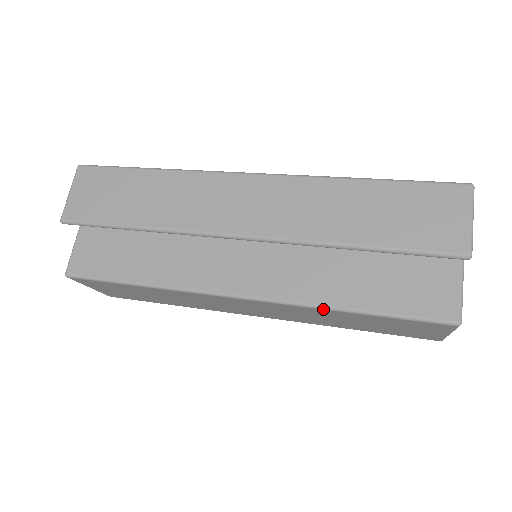
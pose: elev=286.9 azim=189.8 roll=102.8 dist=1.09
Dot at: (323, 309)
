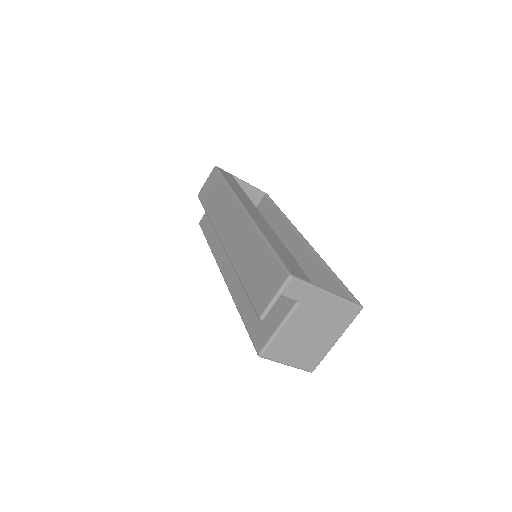
Dot at: (235, 304)
